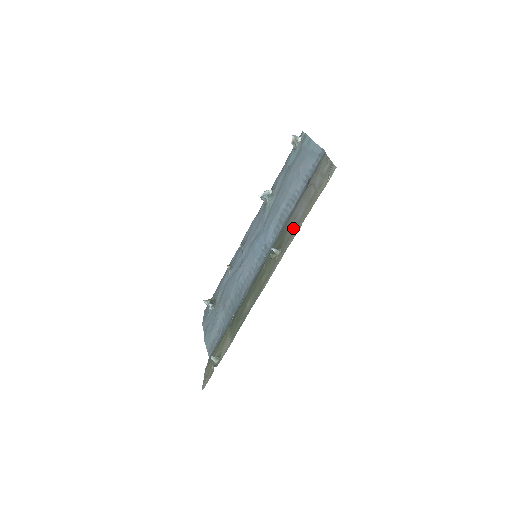
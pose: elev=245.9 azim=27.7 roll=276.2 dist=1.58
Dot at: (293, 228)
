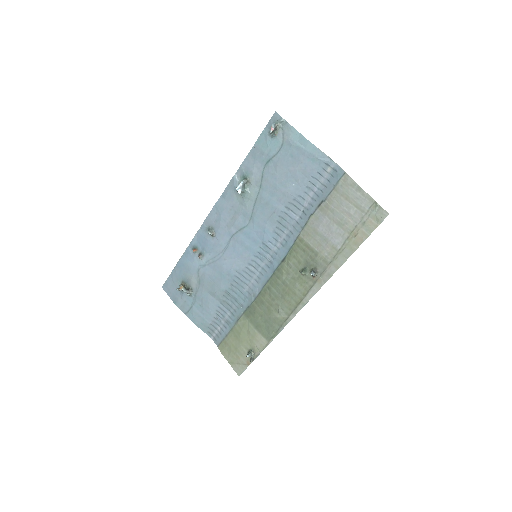
Dot at: (331, 254)
